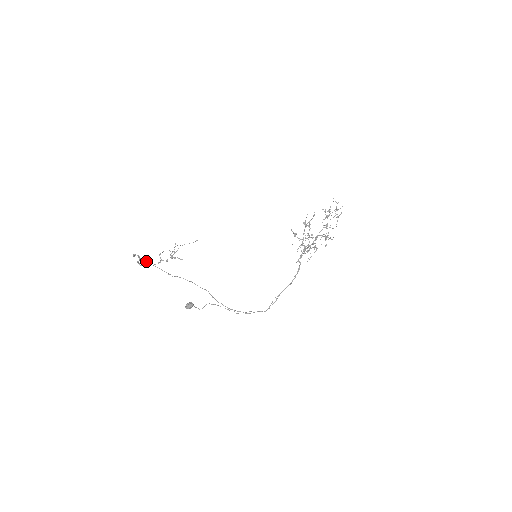
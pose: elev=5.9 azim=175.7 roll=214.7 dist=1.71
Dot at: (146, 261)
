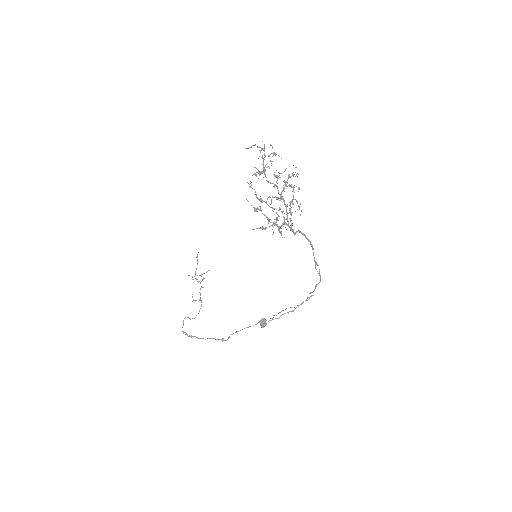
Dot at: occluded
